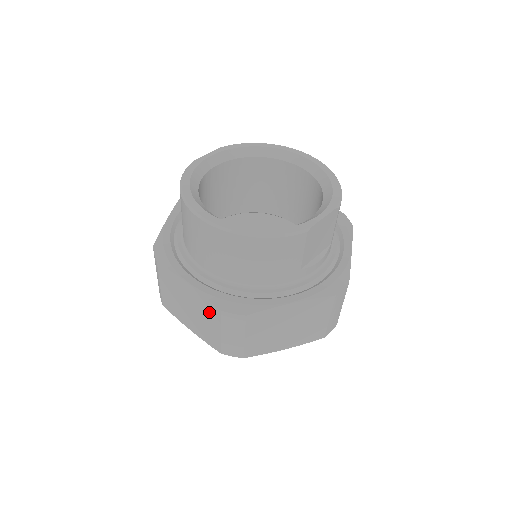
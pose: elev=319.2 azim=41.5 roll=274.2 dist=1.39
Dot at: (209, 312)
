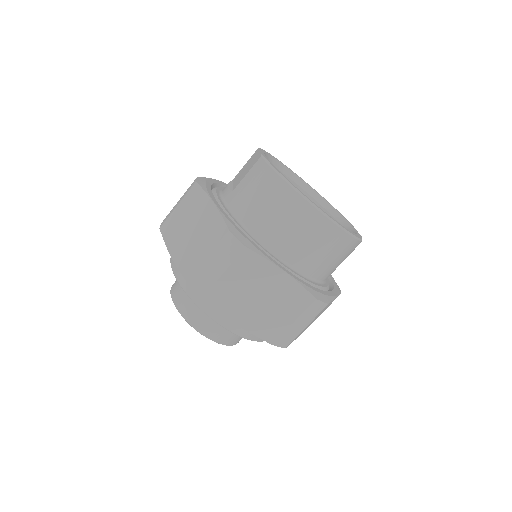
Dot at: (295, 301)
